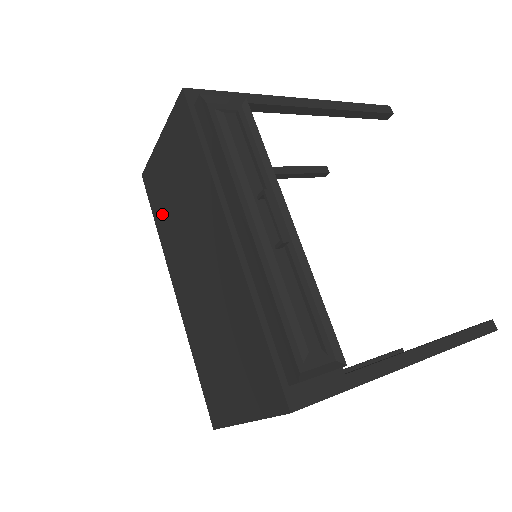
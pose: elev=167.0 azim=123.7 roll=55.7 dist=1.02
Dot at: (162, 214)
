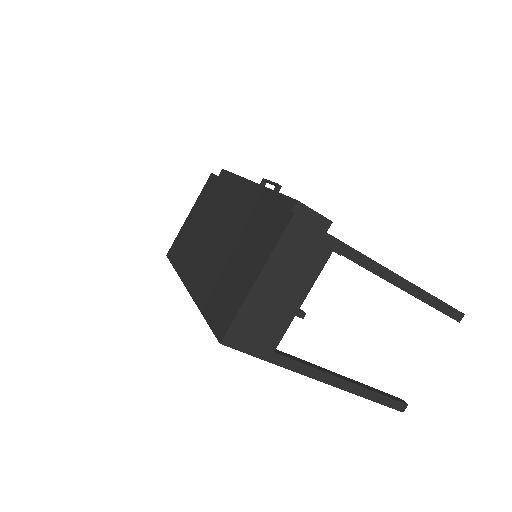
Dot at: (183, 253)
